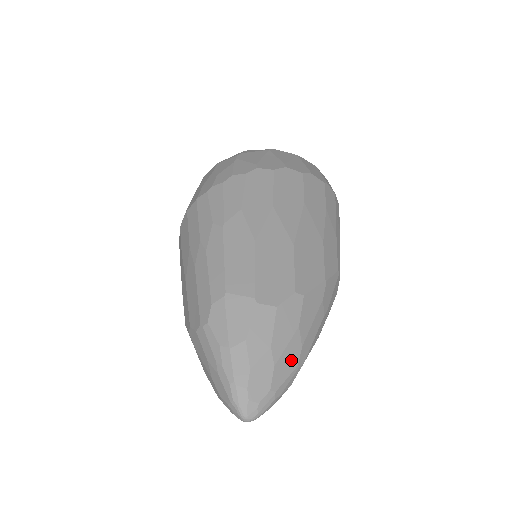
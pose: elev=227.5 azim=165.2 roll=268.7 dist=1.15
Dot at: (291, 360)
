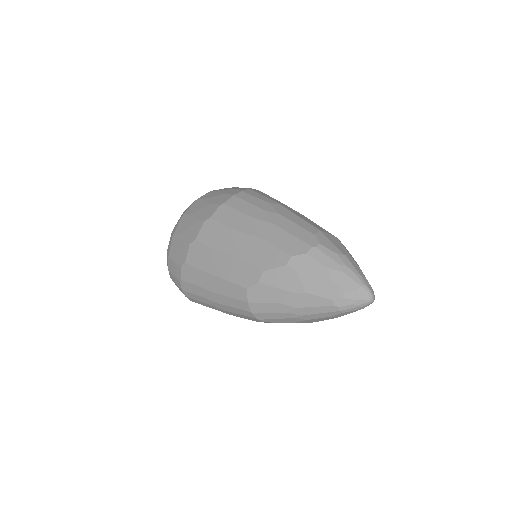
Dot at: occluded
